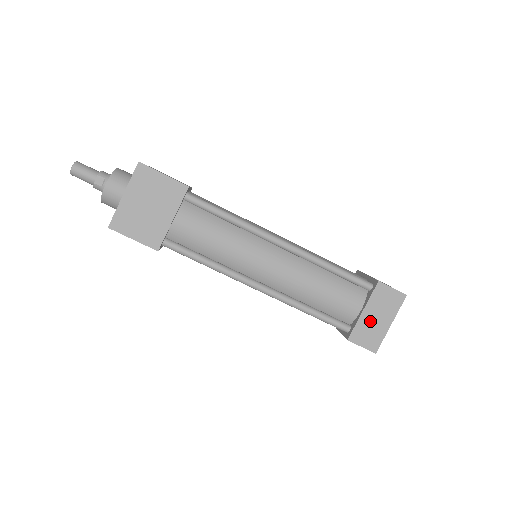
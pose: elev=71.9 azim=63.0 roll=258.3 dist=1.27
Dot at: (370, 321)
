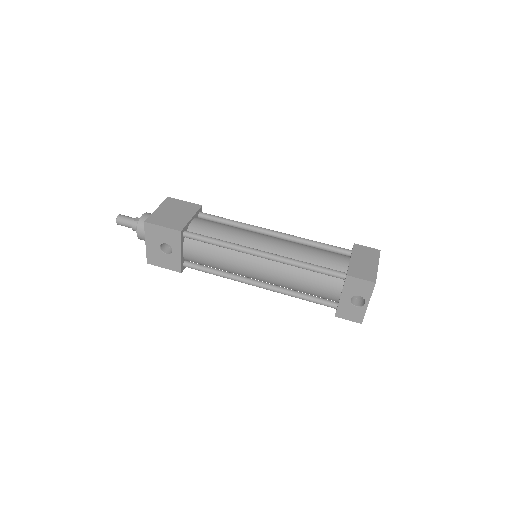
Dot at: (359, 264)
